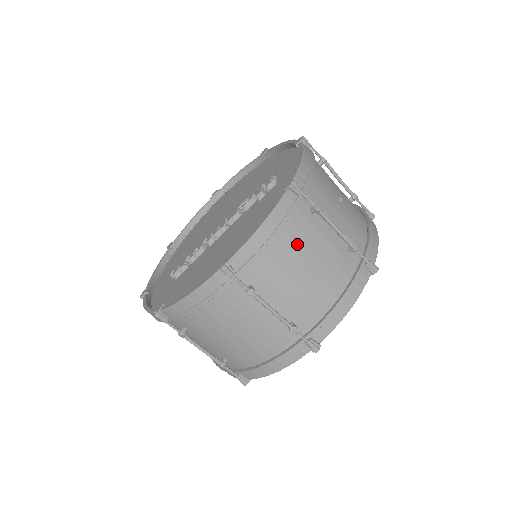
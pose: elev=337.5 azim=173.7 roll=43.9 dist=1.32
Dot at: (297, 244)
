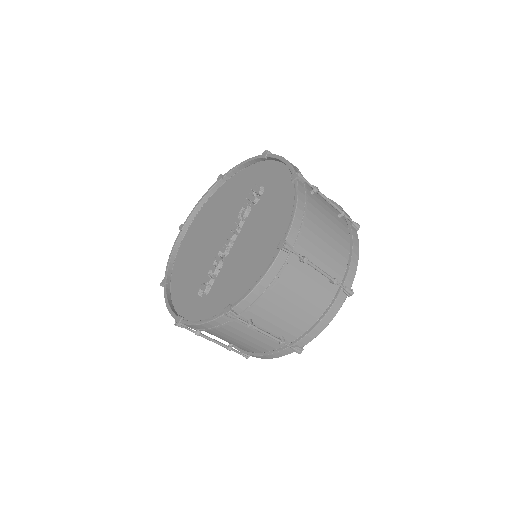
Dot at: (317, 217)
